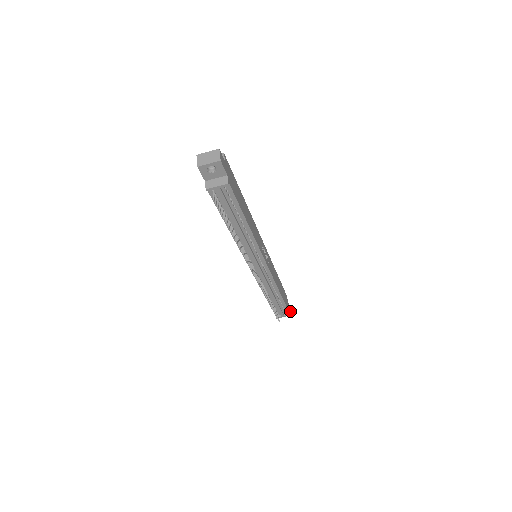
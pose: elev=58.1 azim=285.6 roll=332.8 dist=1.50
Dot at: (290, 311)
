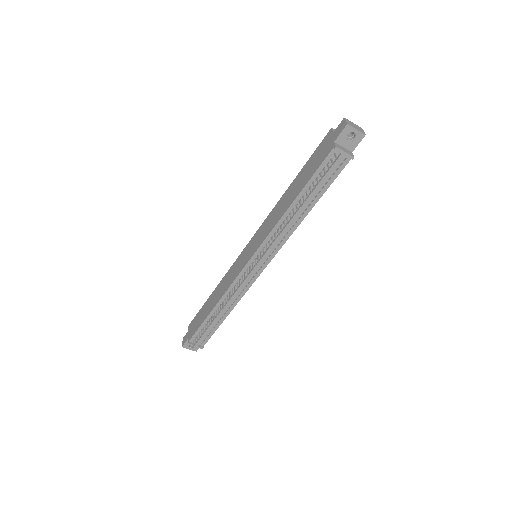
Dot at: occluded
